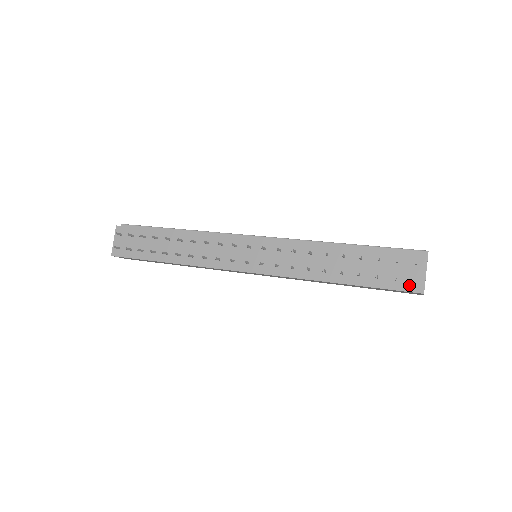
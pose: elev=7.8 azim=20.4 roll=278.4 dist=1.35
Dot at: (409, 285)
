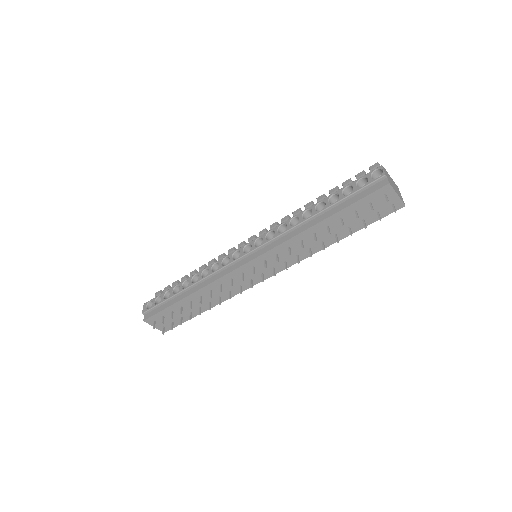
Dot at: (391, 209)
